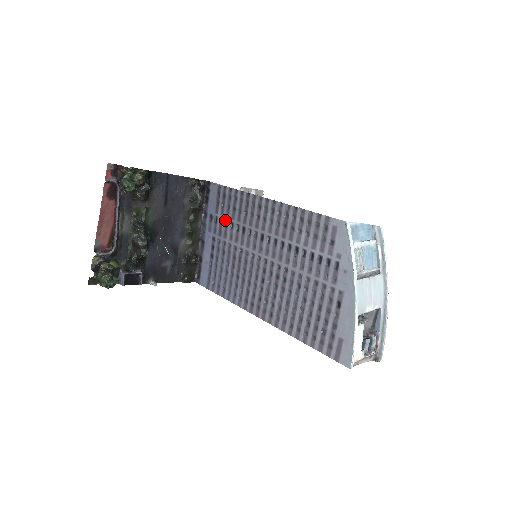
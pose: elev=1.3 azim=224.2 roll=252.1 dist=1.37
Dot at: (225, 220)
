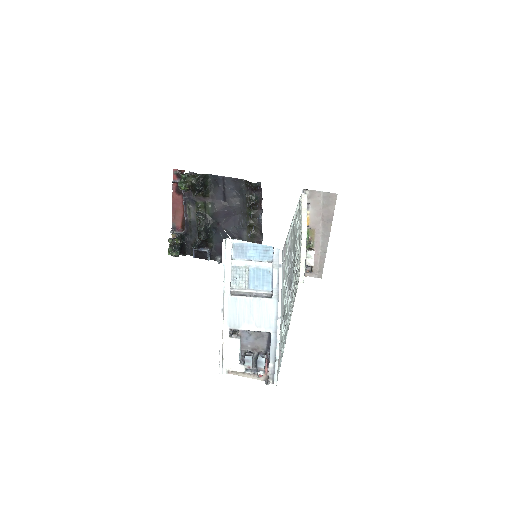
Dot at: occluded
